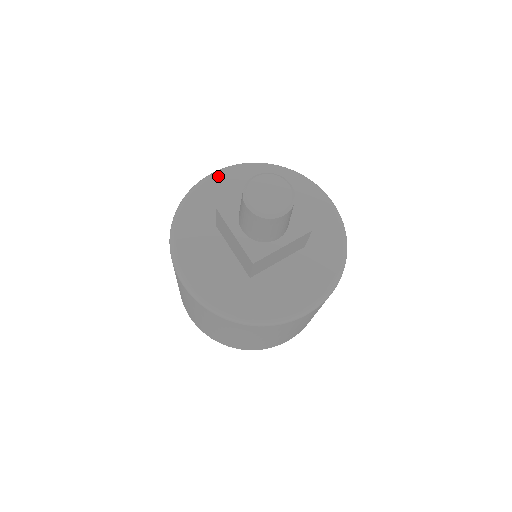
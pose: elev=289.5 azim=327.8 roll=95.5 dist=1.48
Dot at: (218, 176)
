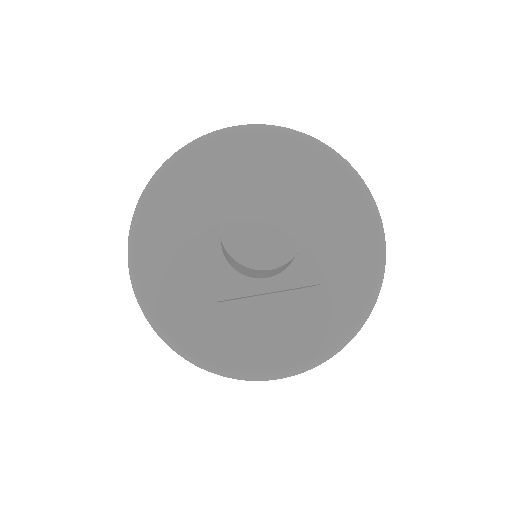
Dot at: (237, 135)
